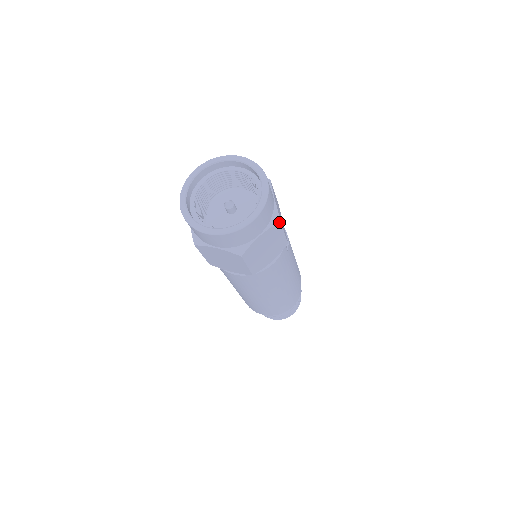
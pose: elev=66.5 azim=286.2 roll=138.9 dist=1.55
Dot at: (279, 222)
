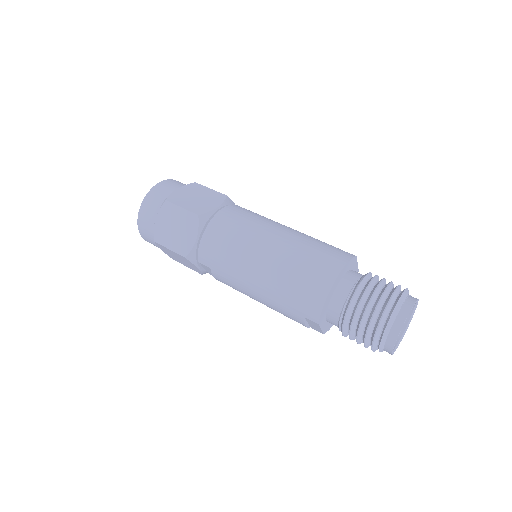
Dot at: (194, 183)
